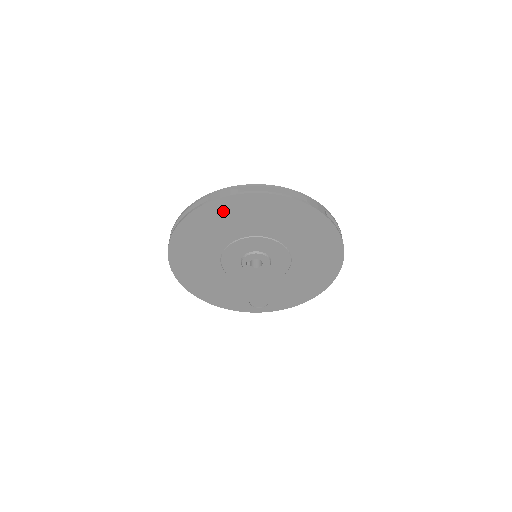
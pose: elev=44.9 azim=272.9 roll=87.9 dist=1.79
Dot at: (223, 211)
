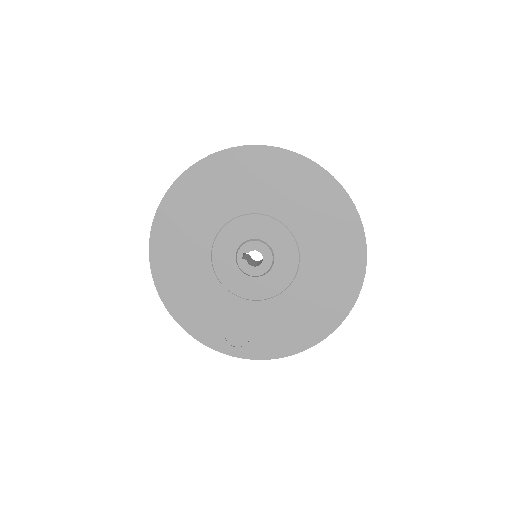
Dot at: (242, 166)
